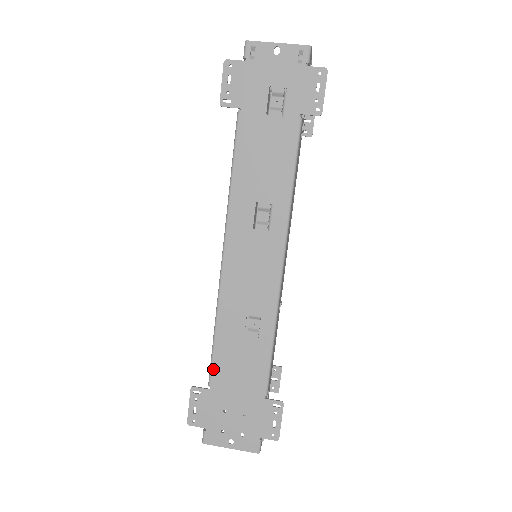
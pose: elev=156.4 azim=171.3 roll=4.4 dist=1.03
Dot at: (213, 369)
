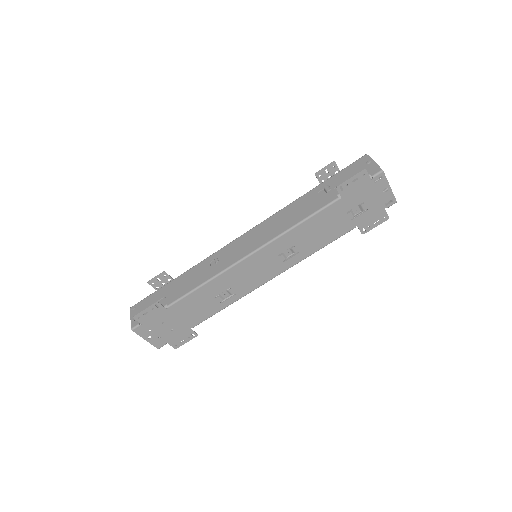
Dot at: (180, 301)
